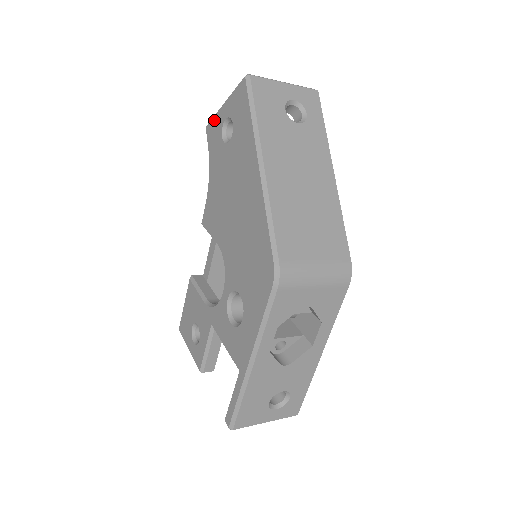
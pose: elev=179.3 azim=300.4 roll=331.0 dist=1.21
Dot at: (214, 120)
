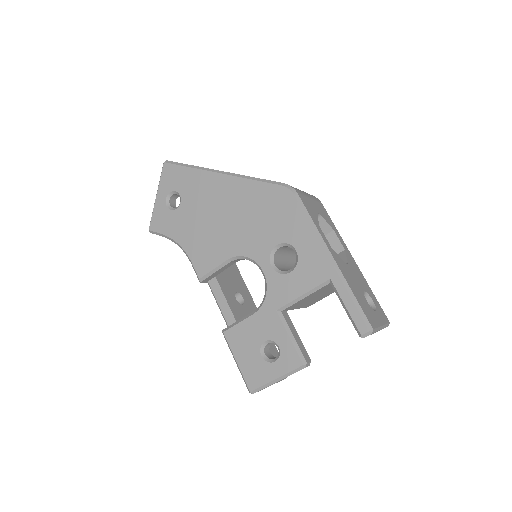
Dot at: (154, 215)
